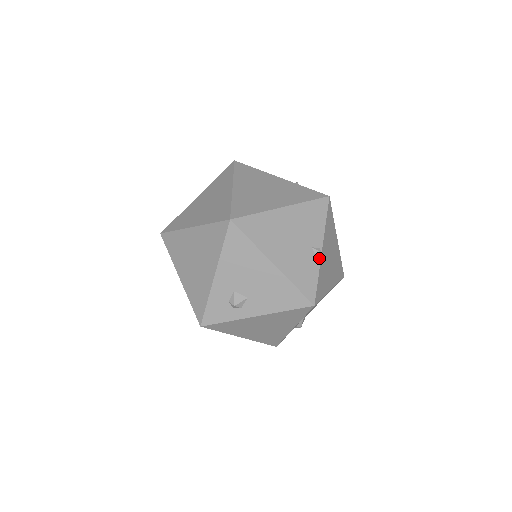
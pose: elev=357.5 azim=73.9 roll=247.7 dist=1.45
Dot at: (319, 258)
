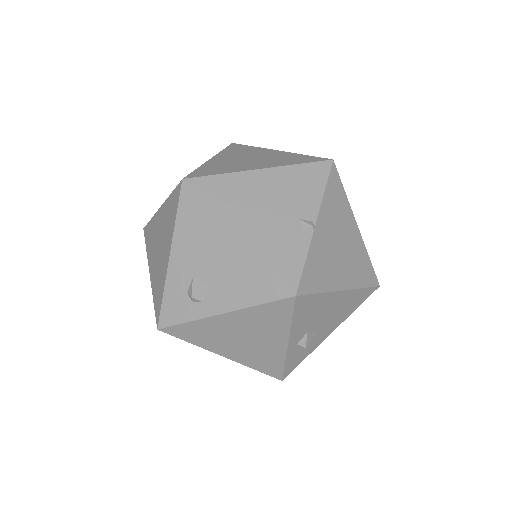
Dot at: (310, 234)
